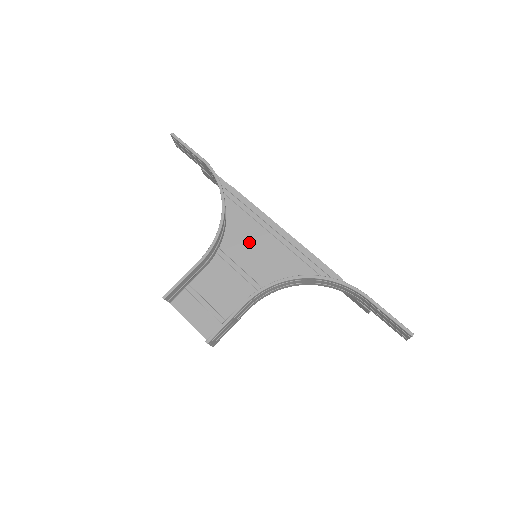
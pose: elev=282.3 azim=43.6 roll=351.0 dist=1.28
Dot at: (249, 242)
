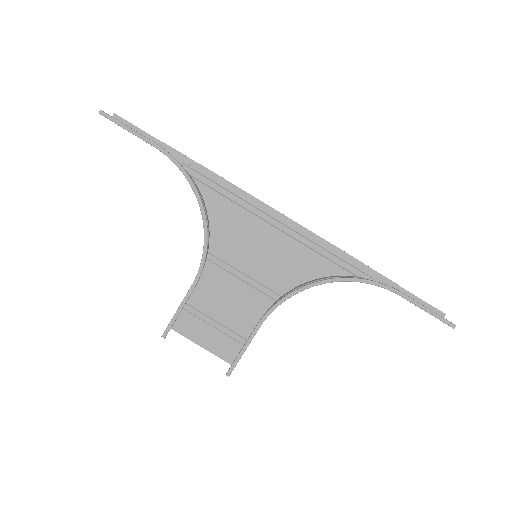
Dot at: (243, 238)
